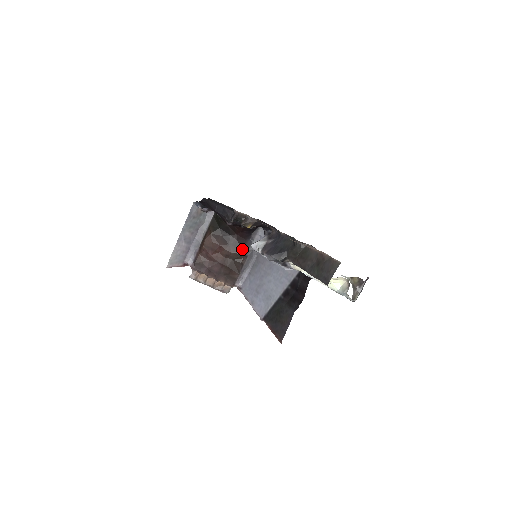
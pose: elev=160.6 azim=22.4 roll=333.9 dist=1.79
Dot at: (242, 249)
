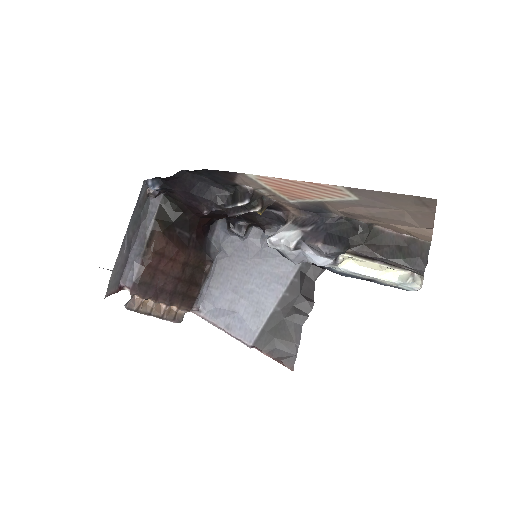
Dot at: (205, 252)
